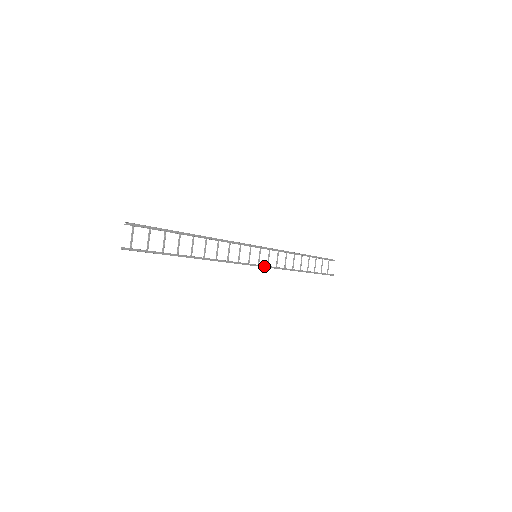
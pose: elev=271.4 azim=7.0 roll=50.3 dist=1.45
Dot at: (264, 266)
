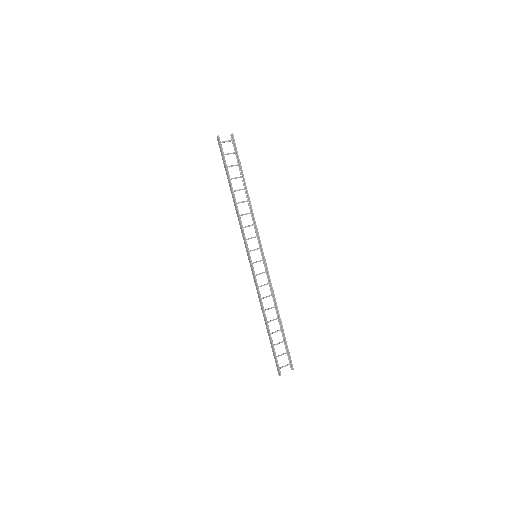
Dot at: (253, 267)
